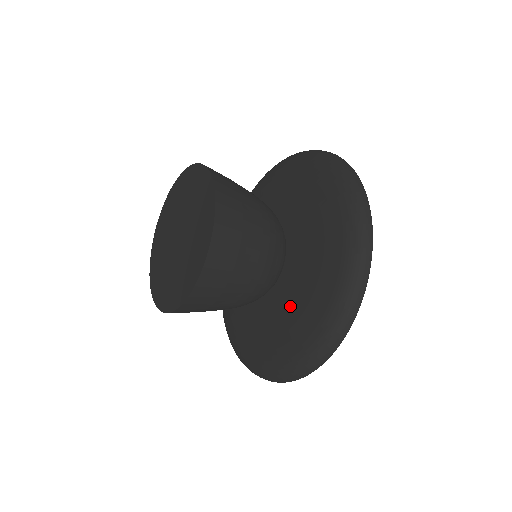
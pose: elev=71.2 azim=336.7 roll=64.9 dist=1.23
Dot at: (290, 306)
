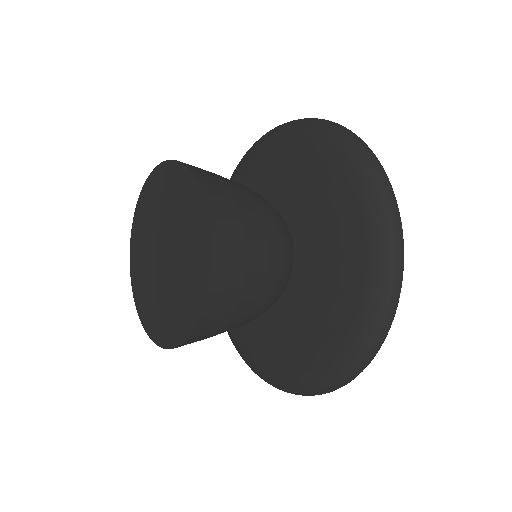
Dot at: (274, 331)
